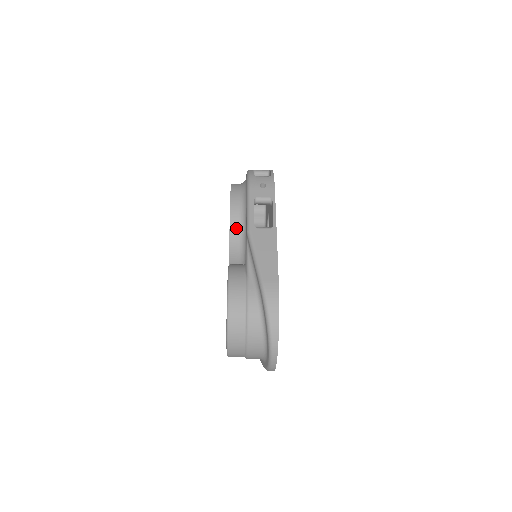
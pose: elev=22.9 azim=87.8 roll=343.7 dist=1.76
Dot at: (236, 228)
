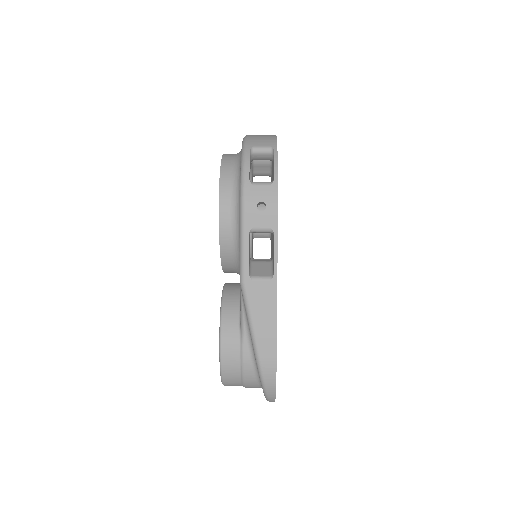
Dot at: (228, 252)
